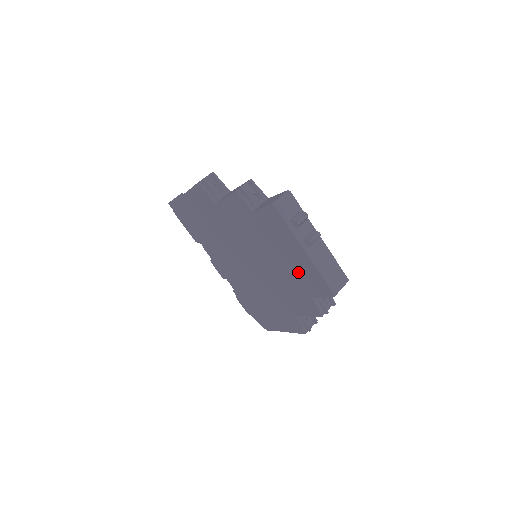
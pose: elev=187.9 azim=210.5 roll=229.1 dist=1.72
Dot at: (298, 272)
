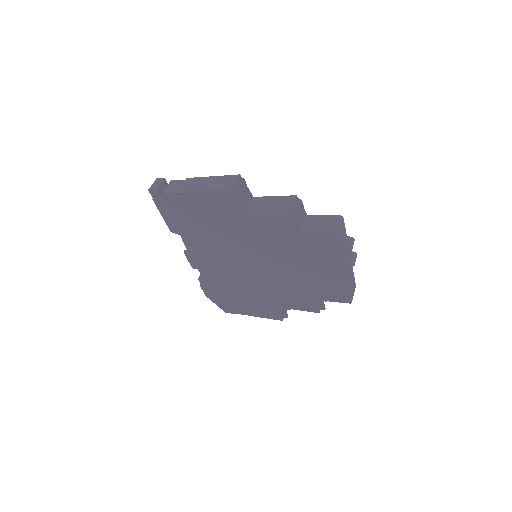
Dot at: (320, 282)
